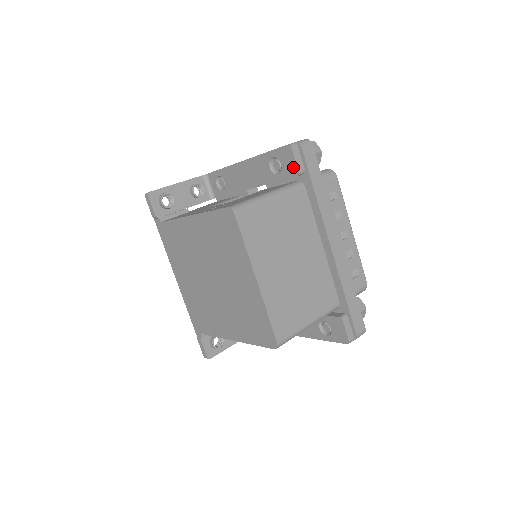
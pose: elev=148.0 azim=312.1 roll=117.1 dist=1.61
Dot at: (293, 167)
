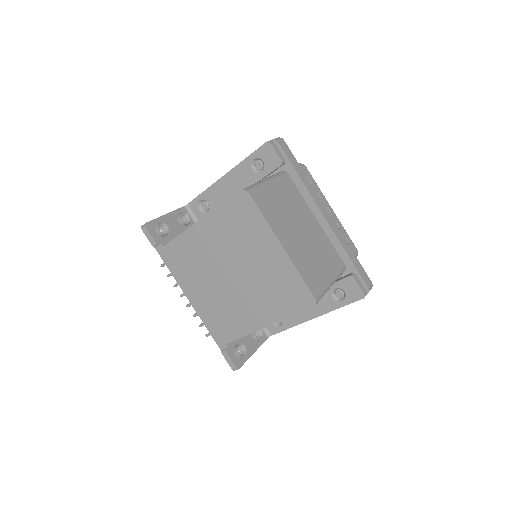
Dot at: (275, 159)
